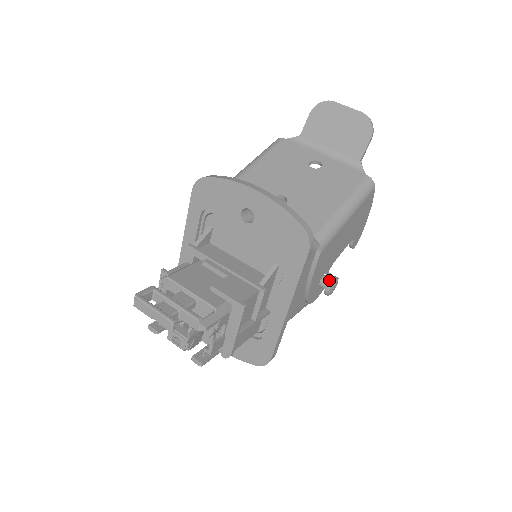
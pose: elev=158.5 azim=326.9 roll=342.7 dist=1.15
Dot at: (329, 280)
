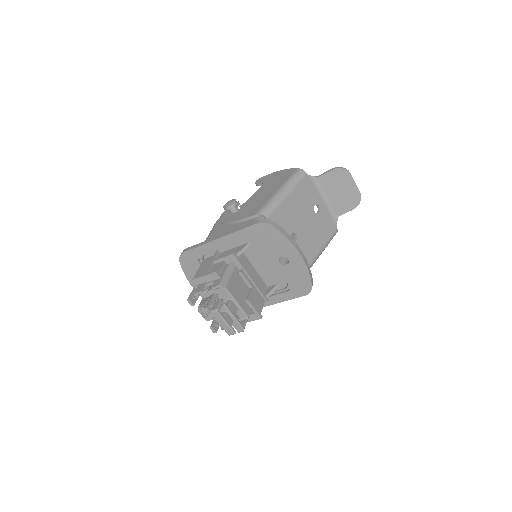
Dot at: occluded
